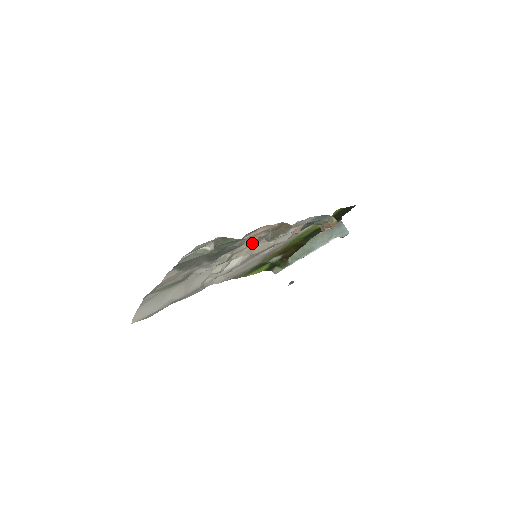
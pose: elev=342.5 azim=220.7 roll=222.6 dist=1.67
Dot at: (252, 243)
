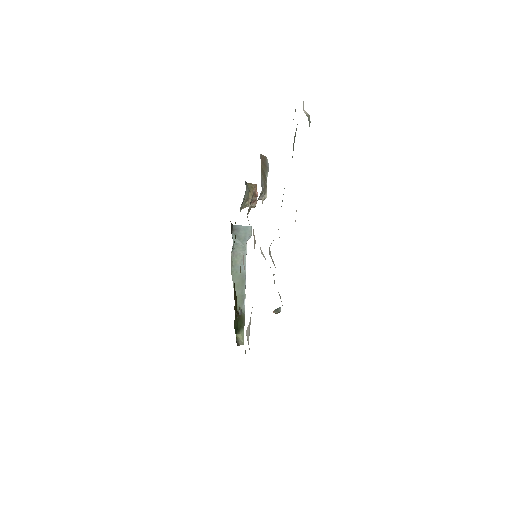
Dot at: occluded
